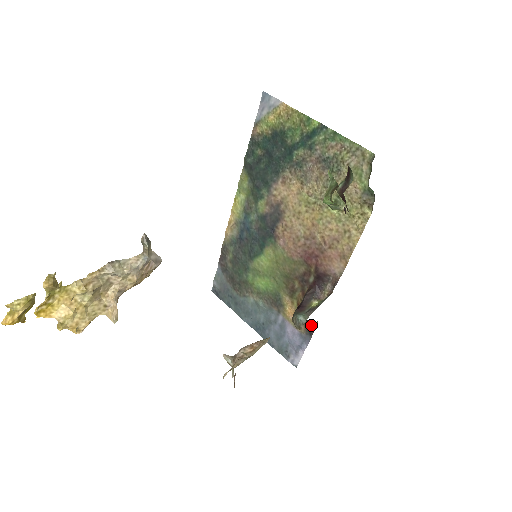
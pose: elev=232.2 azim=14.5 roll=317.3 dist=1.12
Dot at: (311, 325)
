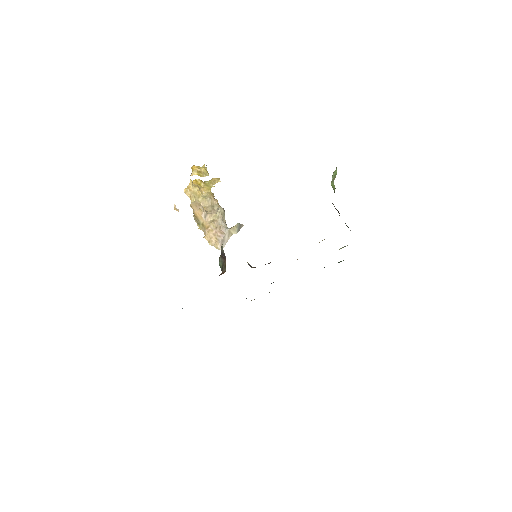
Dot at: occluded
